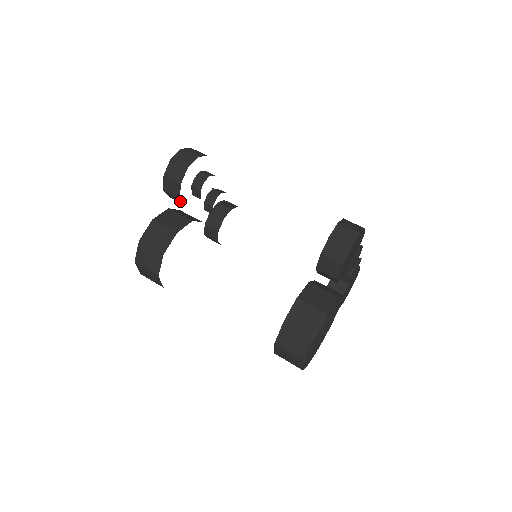
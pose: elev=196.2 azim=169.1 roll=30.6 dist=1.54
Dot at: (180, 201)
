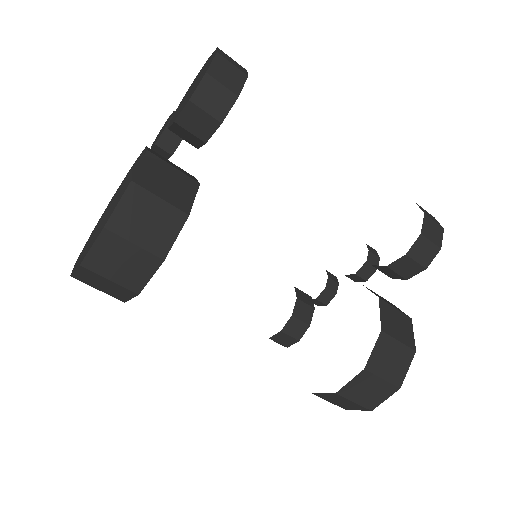
Dot at: (205, 131)
